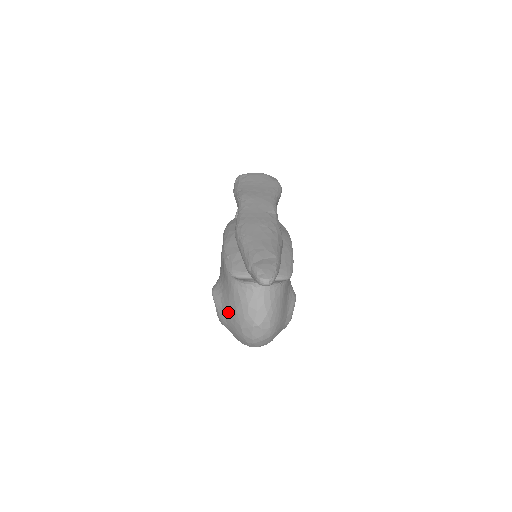
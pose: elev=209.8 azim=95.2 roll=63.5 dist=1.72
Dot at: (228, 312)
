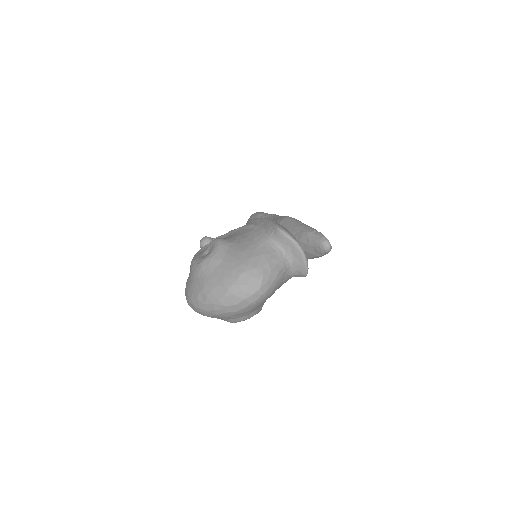
Dot at: (235, 256)
